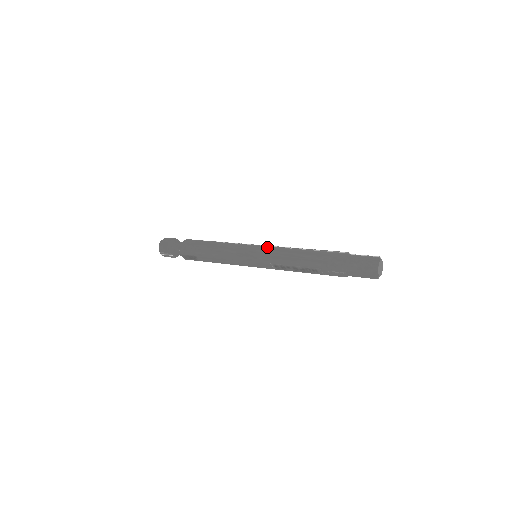
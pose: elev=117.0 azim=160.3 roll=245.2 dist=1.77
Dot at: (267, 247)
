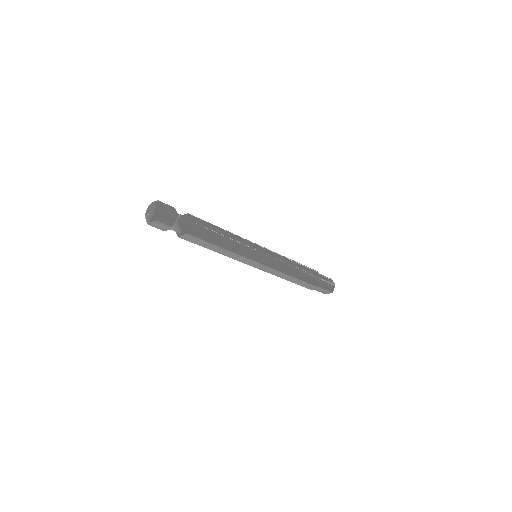
Dot at: (273, 261)
